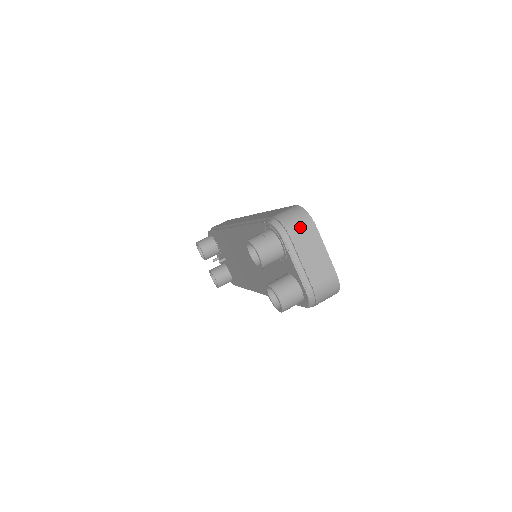
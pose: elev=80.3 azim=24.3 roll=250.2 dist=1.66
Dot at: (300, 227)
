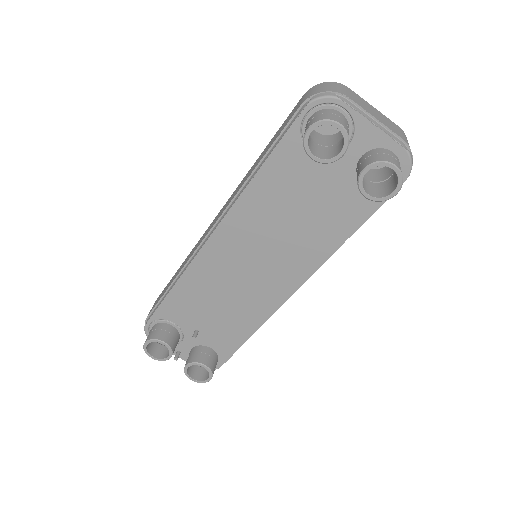
Dot at: (341, 89)
